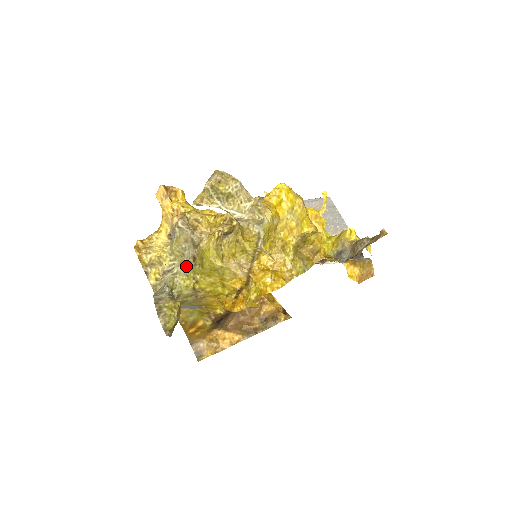
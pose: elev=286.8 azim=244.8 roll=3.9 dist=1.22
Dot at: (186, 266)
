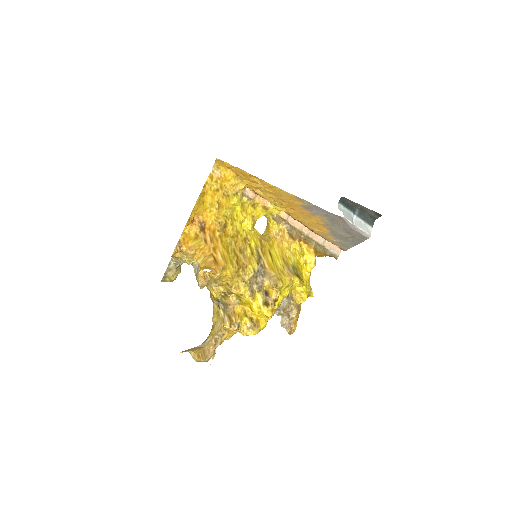
Dot at: occluded
